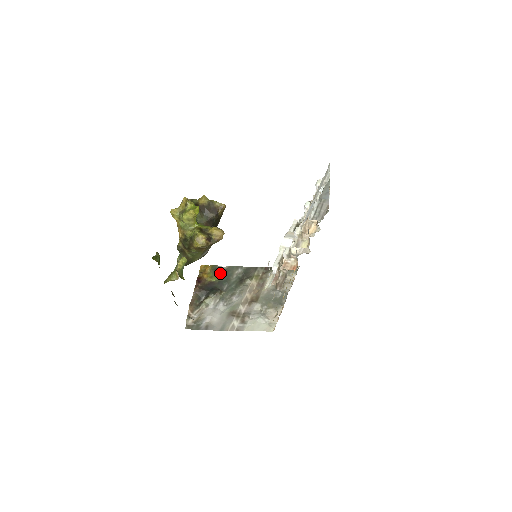
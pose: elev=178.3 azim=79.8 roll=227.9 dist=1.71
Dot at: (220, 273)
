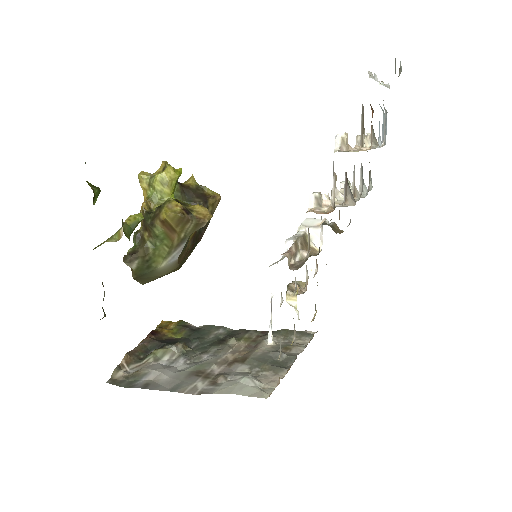
Dot at: (190, 330)
